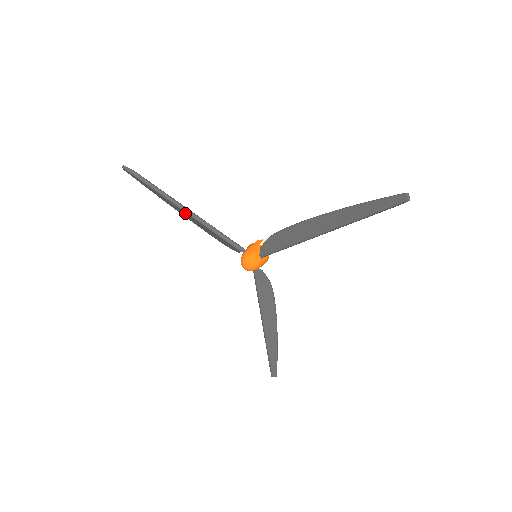
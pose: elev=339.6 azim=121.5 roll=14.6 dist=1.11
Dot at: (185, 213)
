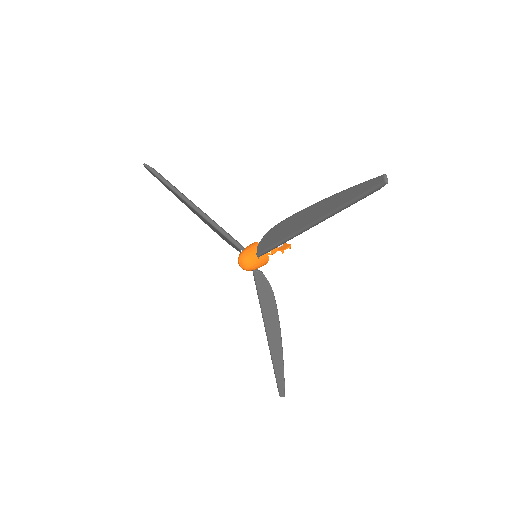
Dot at: (193, 210)
